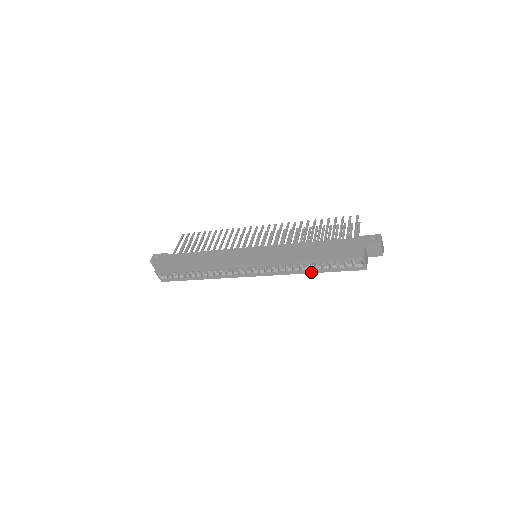
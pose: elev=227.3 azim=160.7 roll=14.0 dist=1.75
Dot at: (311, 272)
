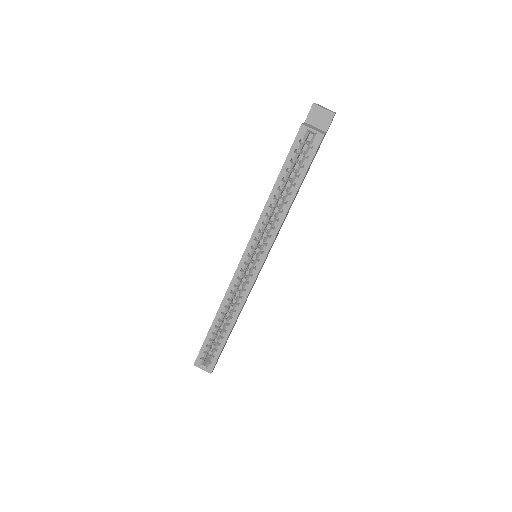
Dot at: (290, 202)
